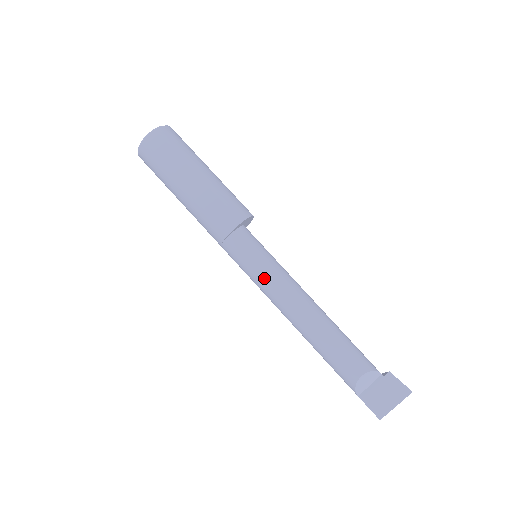
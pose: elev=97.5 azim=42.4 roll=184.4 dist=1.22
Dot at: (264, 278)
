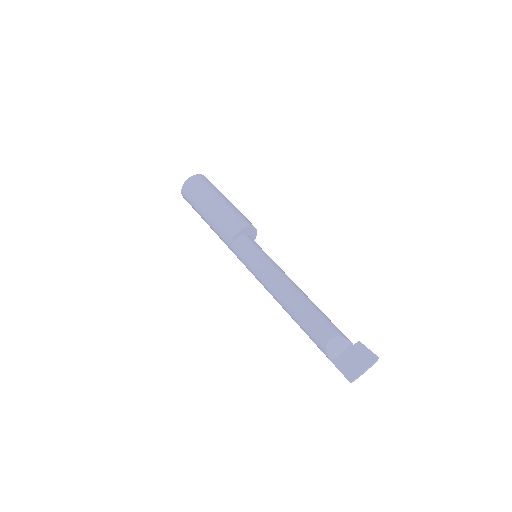
Dot at: (257, 267)
